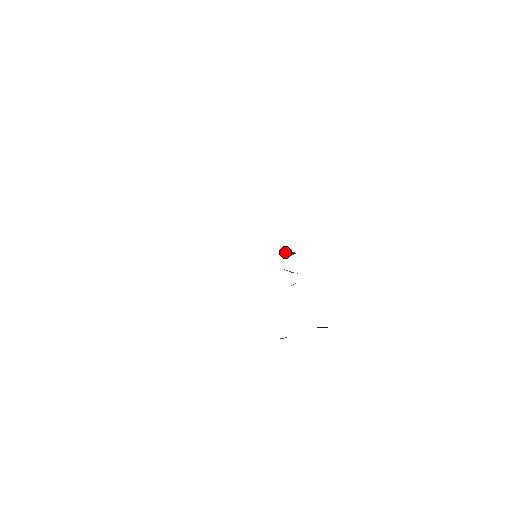
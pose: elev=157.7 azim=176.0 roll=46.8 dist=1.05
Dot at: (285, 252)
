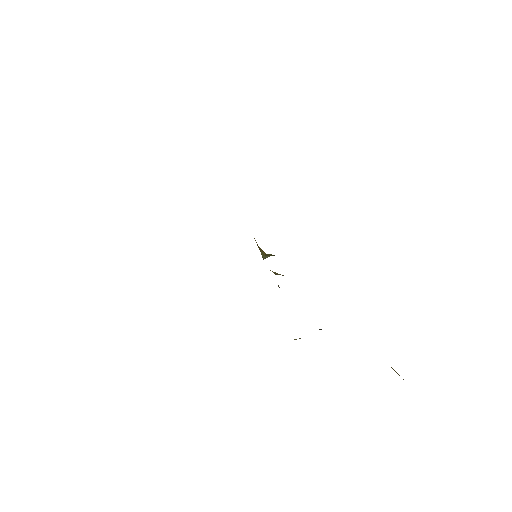
Dot at: (262, 254)
